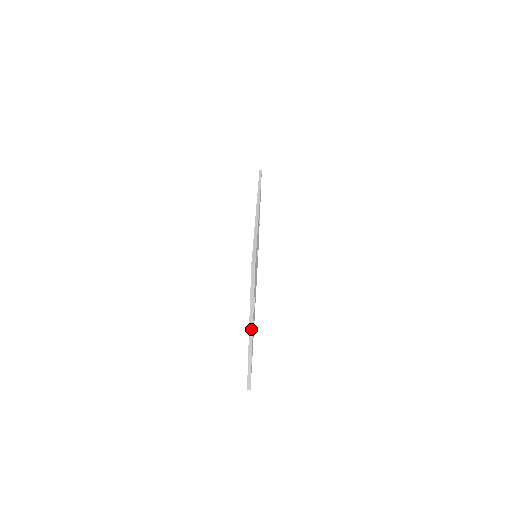
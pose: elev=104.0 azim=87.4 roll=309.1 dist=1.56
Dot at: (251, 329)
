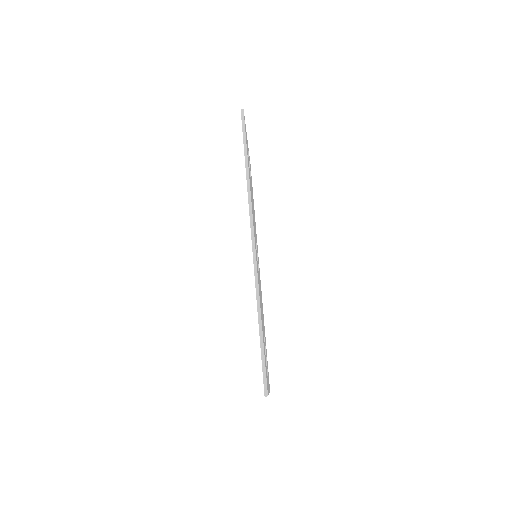
Dot at: occluded
